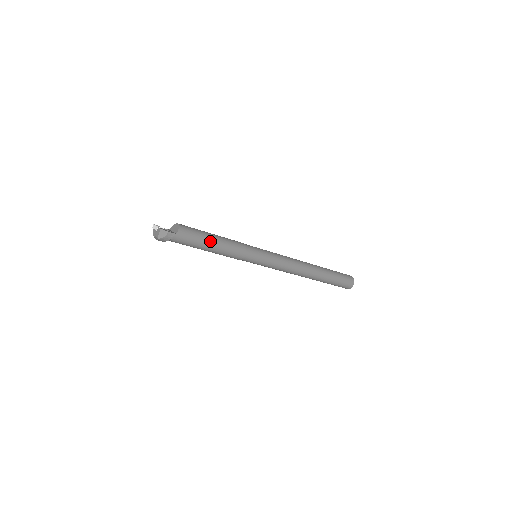
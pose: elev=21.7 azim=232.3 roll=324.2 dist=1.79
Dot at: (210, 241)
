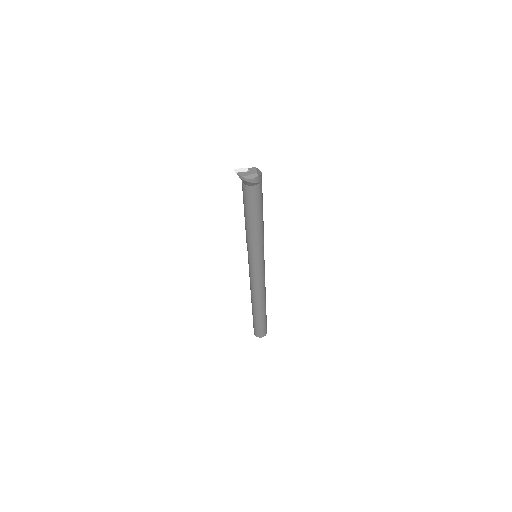
Dot at: occluded
